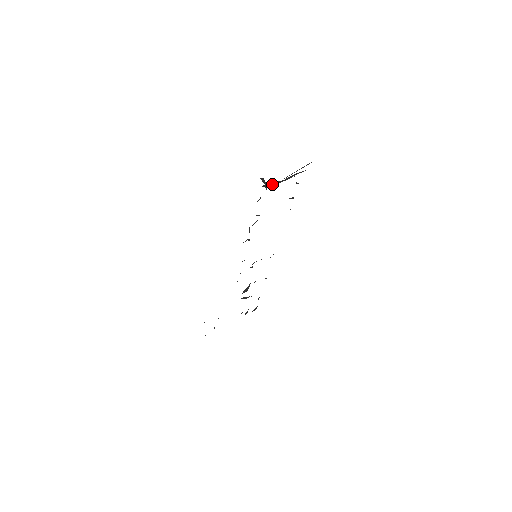
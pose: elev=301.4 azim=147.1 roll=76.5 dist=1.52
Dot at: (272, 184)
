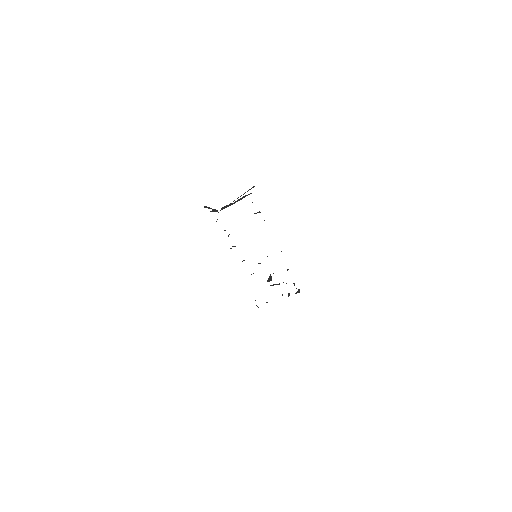
Dot at: (222, 208)
